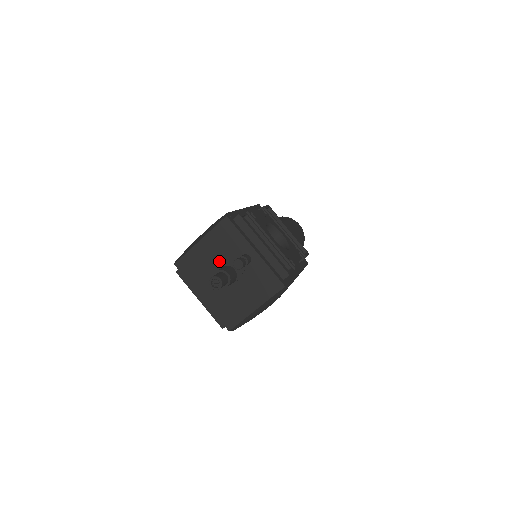
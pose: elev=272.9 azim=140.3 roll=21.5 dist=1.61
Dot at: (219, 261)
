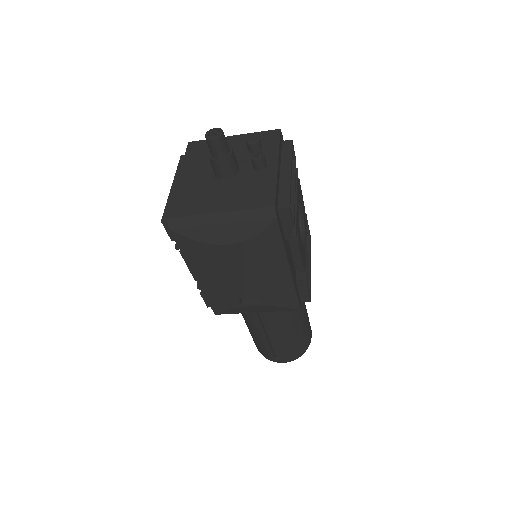
Dot at: occluded
